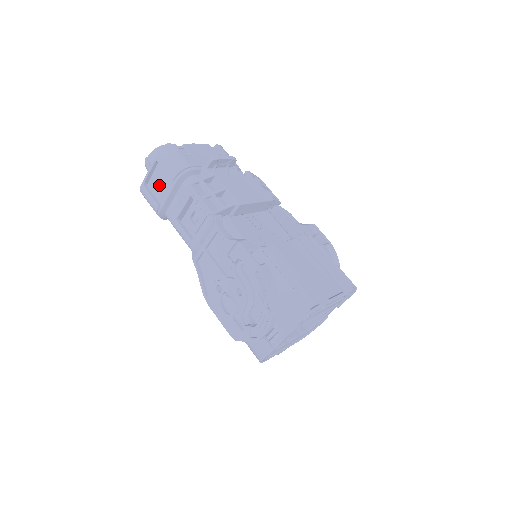
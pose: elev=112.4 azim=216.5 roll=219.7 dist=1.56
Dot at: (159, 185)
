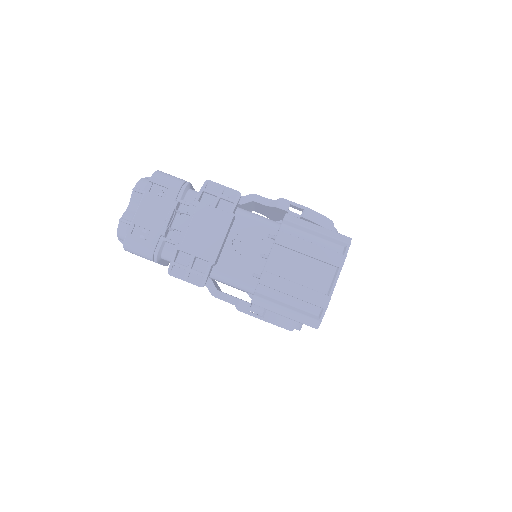
Dot at: occluded
